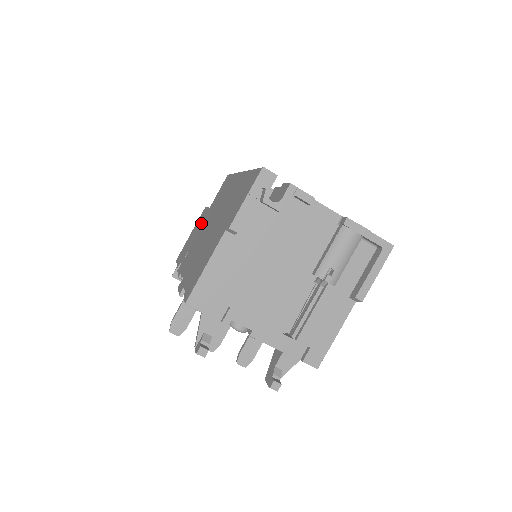
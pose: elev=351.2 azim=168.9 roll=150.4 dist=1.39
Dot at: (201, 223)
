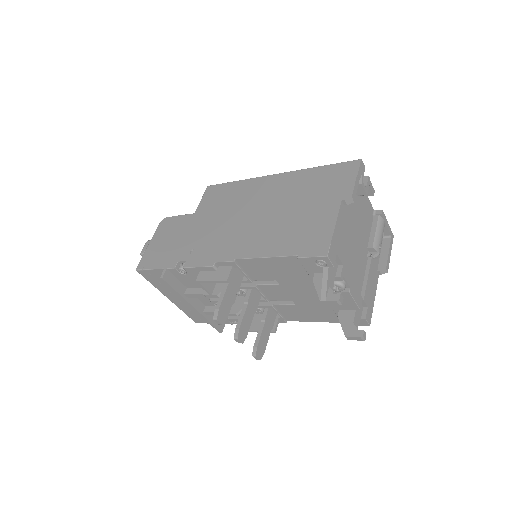
Dot at: (191, 225)
